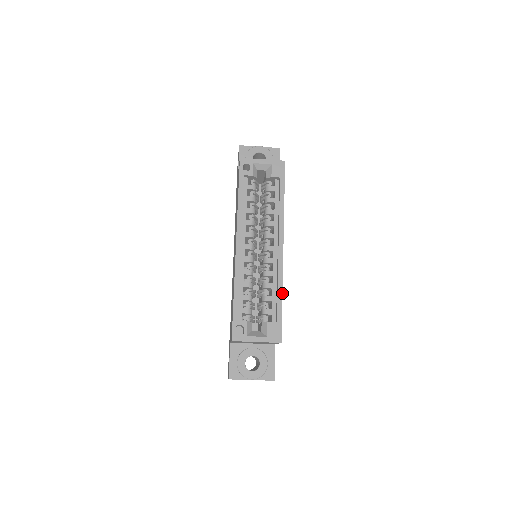
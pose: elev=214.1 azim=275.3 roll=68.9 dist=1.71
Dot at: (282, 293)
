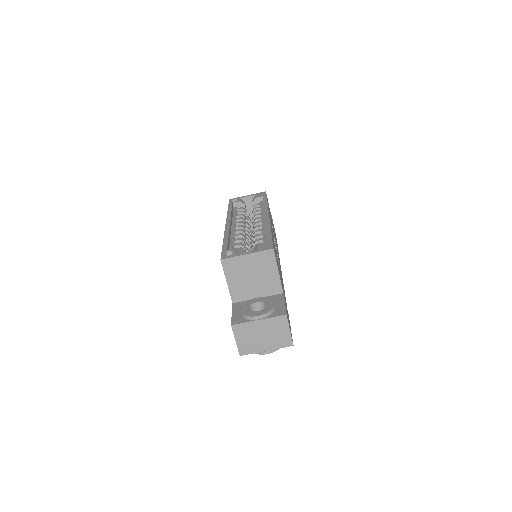
Dot at: (270, 230)
